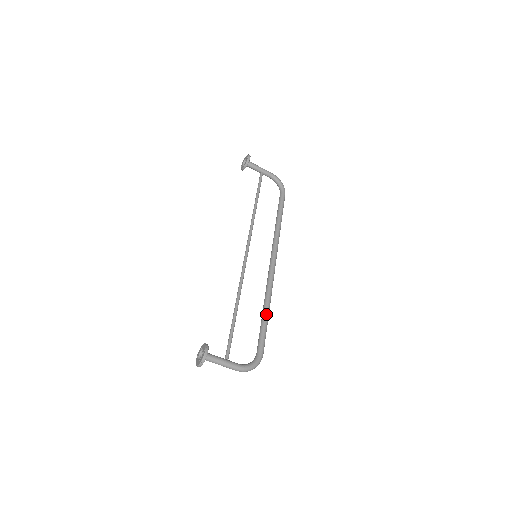
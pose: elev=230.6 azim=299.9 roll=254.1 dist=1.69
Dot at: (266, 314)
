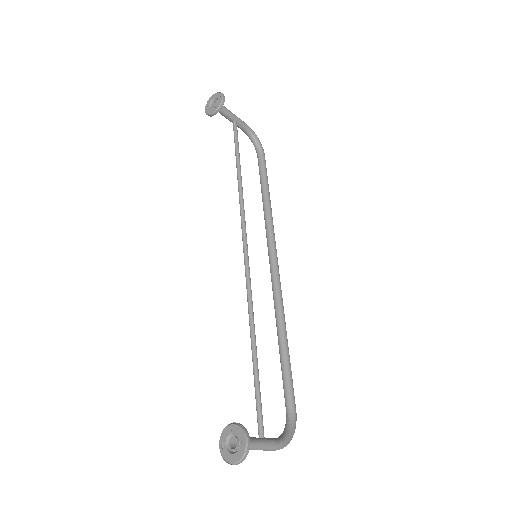
Dot at: (287, 347)
